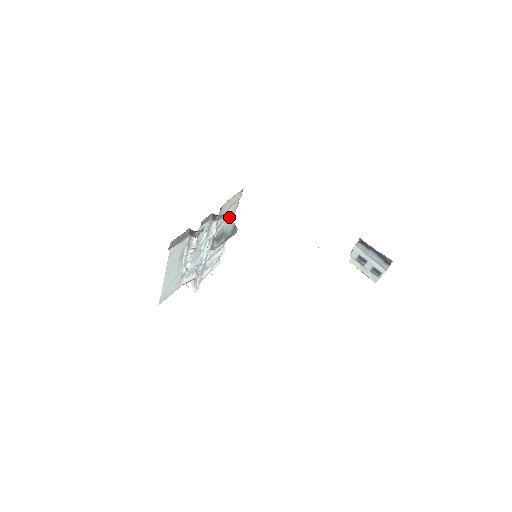
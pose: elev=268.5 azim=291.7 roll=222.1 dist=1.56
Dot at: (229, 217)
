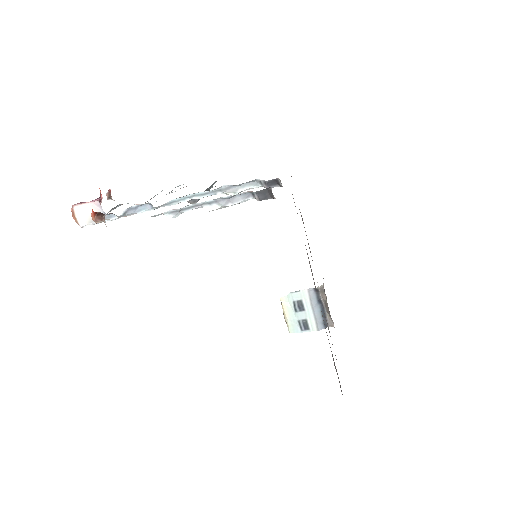
Dot at: occluded
